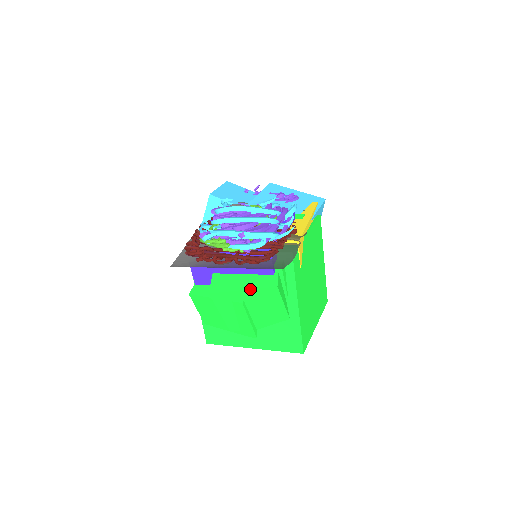
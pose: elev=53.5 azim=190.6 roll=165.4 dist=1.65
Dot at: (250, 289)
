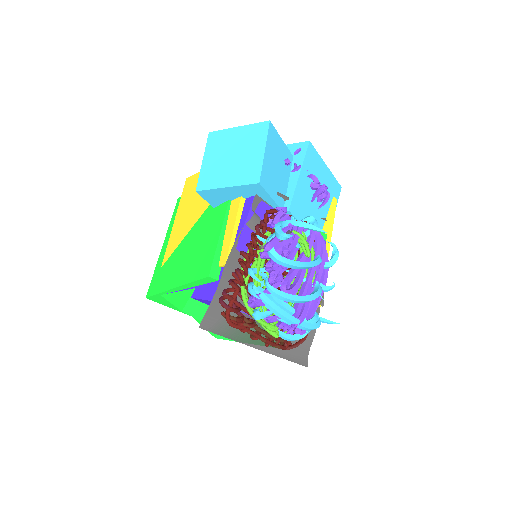
Dot at: occluded
